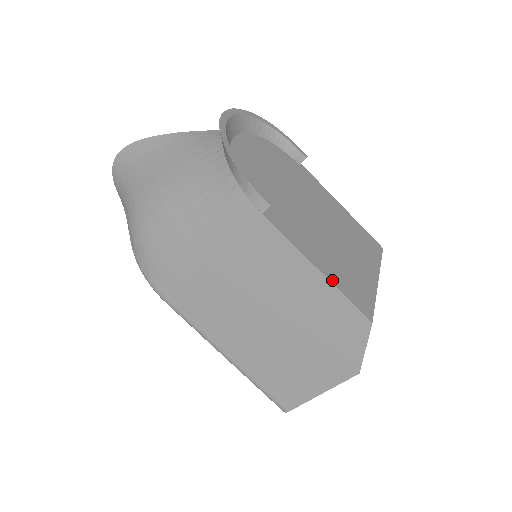
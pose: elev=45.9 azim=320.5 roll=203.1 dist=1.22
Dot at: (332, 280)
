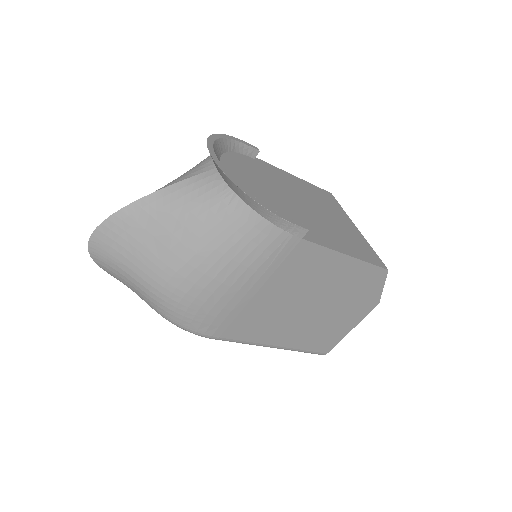
Dot at: (357, 257)
